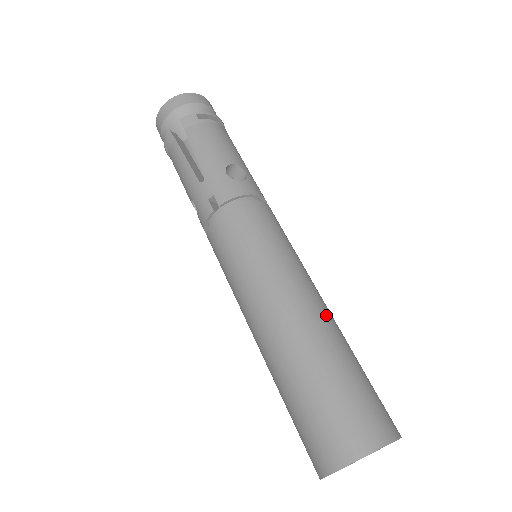
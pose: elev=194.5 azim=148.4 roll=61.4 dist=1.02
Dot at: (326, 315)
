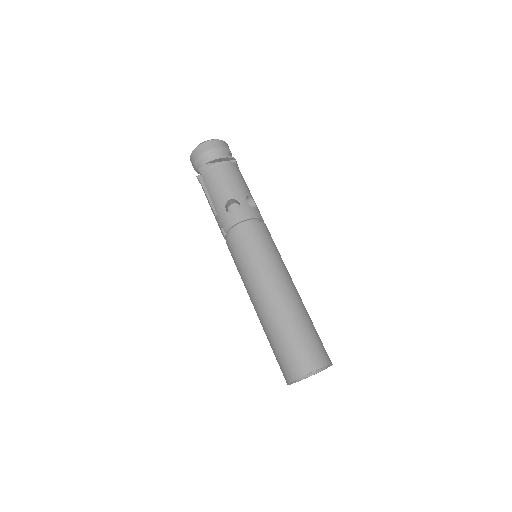
Dot at: (284, 300)
